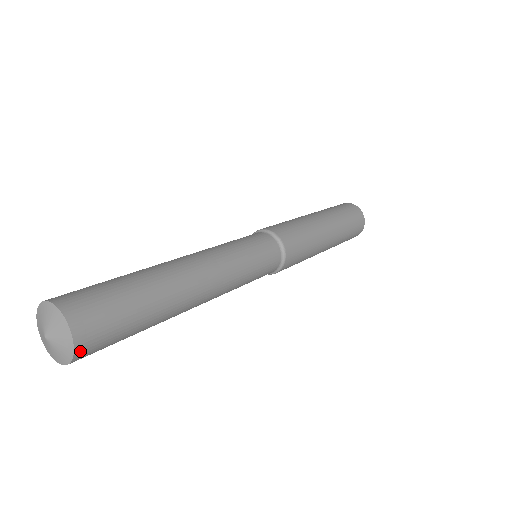
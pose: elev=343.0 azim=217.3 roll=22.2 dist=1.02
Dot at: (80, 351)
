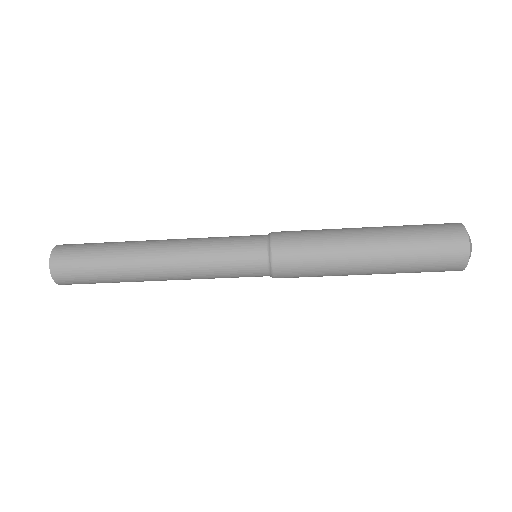
Dot at: (54, 263)
